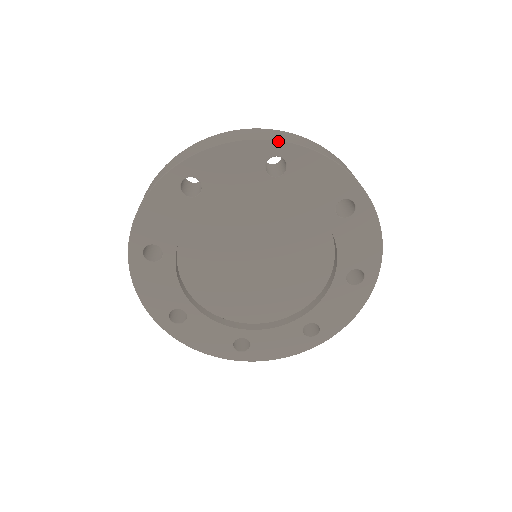
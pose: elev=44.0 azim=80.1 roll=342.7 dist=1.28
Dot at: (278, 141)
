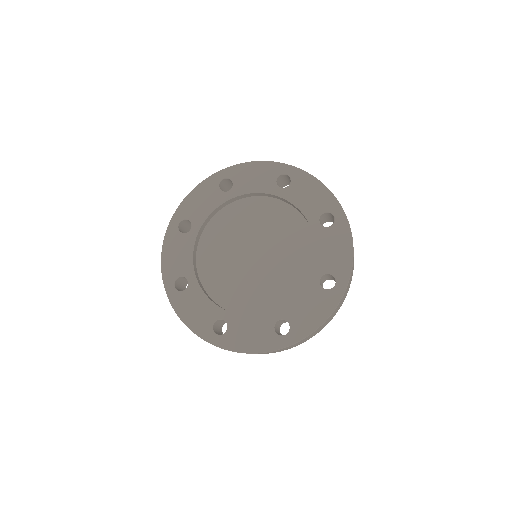
Dot at: (219, 172)
